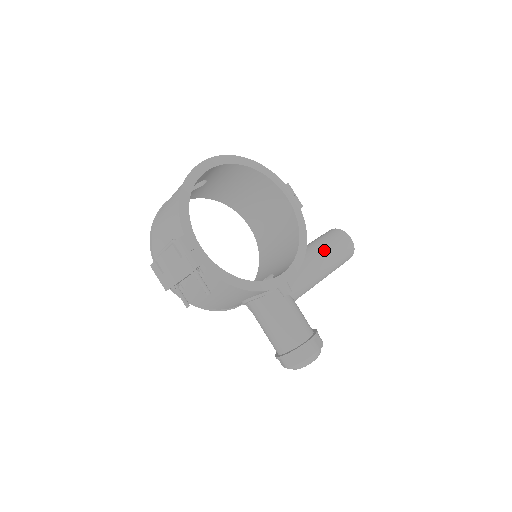
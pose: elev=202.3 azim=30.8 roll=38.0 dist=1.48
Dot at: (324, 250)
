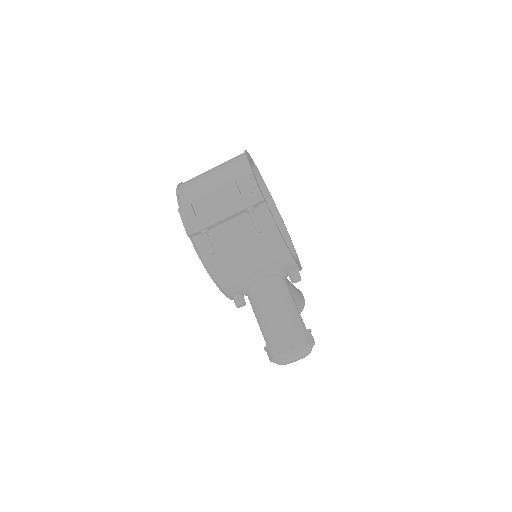
Dot at: occluded
